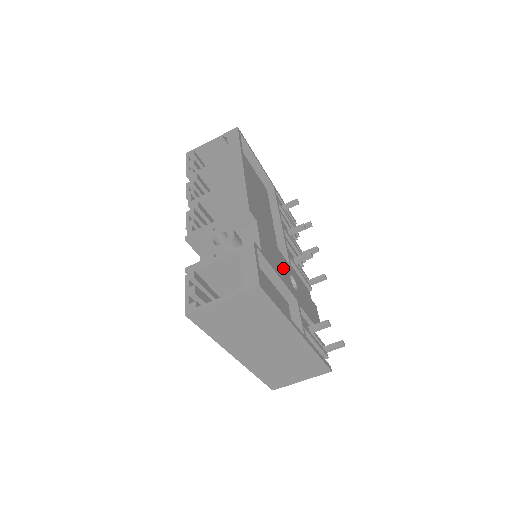
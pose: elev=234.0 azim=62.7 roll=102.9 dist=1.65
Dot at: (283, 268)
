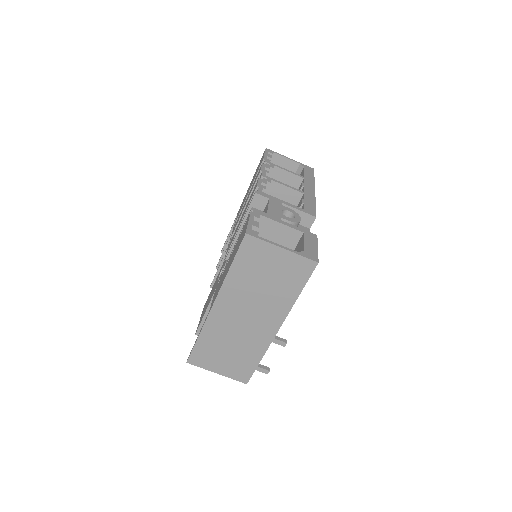
Dot at: occluded
